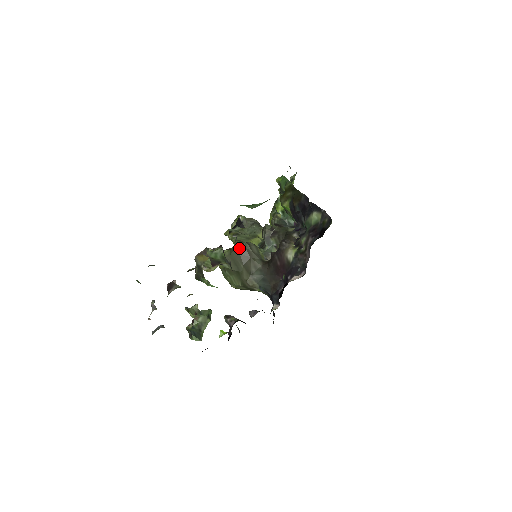
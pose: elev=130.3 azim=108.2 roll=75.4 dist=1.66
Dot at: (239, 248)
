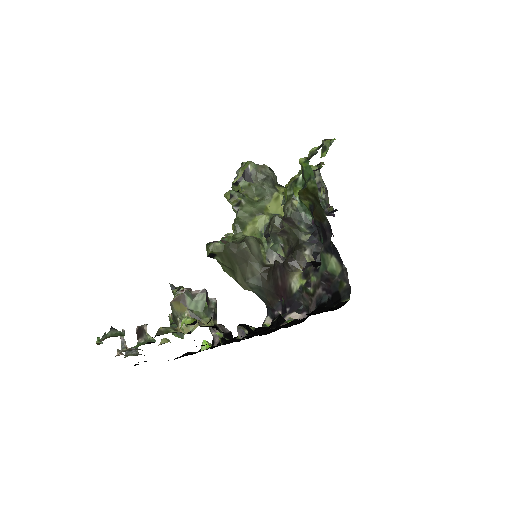
Dot at: (236, 247)
